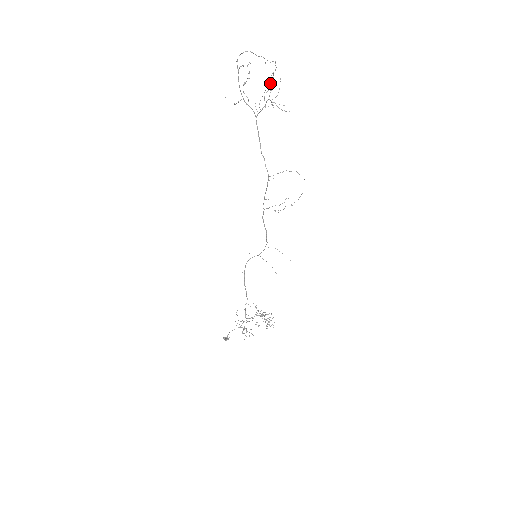
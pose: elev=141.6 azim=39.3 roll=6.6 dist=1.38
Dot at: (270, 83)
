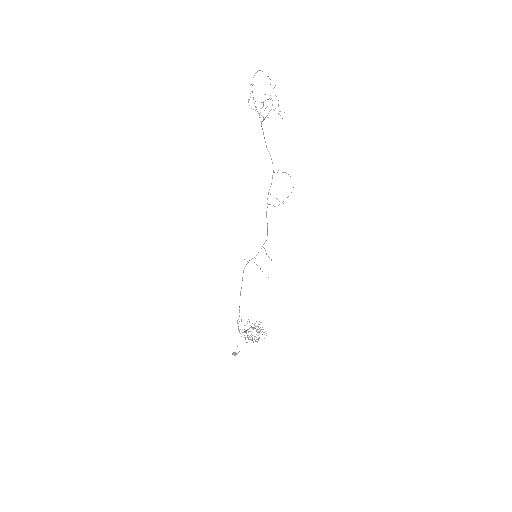
Dot at: (263, 102)
